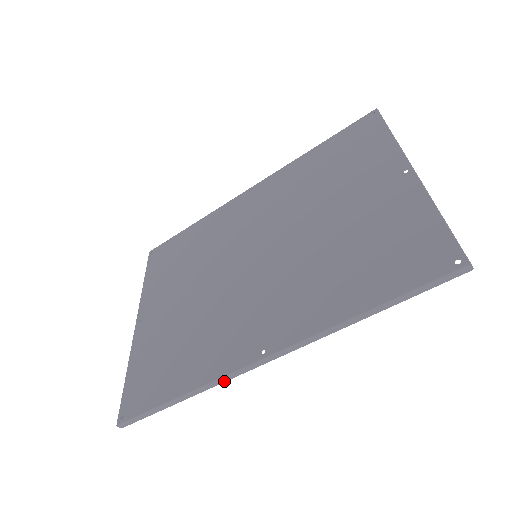
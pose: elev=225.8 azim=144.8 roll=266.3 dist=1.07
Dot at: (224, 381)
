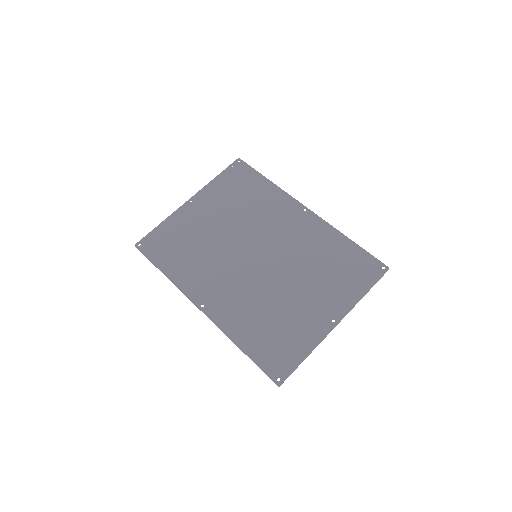
Dot at: (182, 292)
